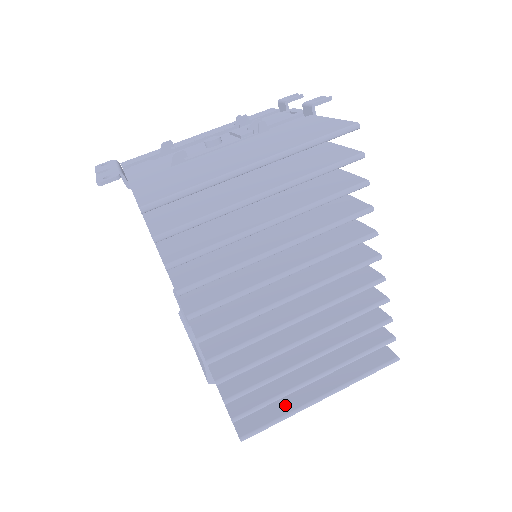
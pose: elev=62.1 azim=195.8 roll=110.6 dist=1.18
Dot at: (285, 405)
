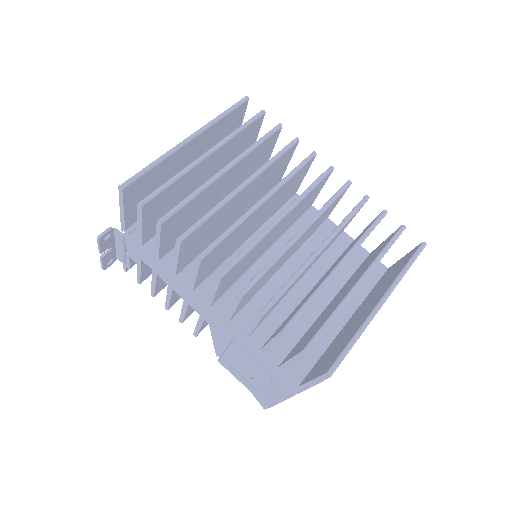
Dot at: (354, 331)
